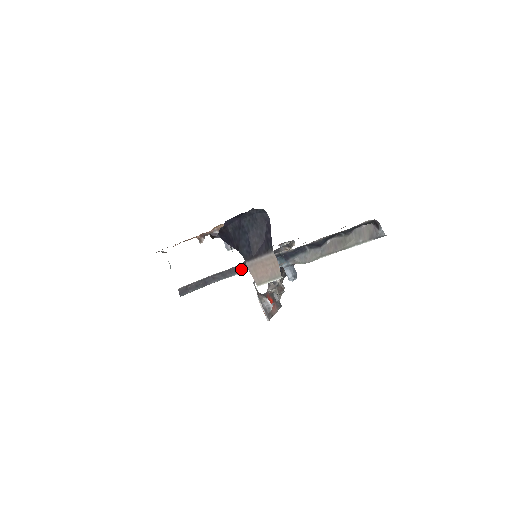
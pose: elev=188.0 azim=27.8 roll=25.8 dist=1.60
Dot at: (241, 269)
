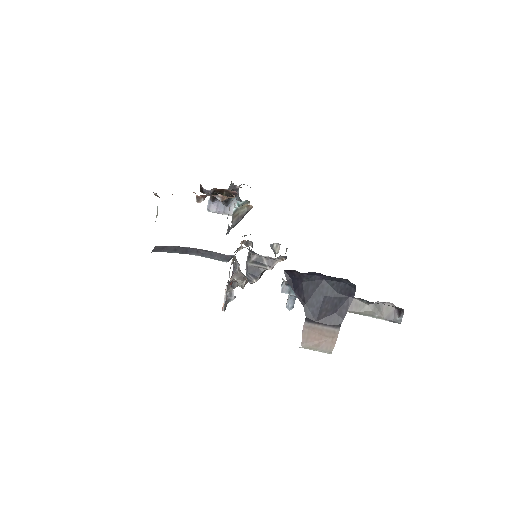
Dot at: occluded
